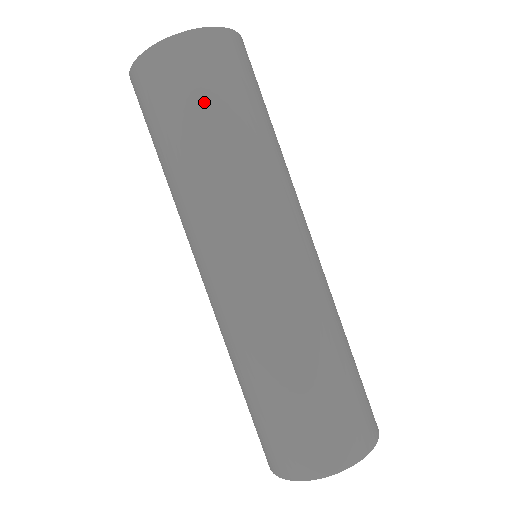
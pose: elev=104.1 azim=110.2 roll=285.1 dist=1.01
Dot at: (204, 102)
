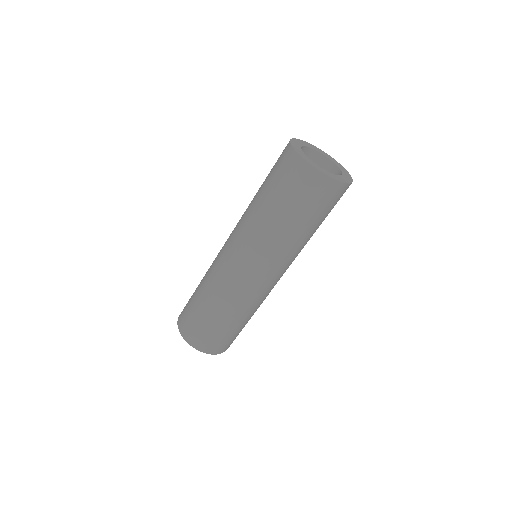
Dot at: (290, 201)
